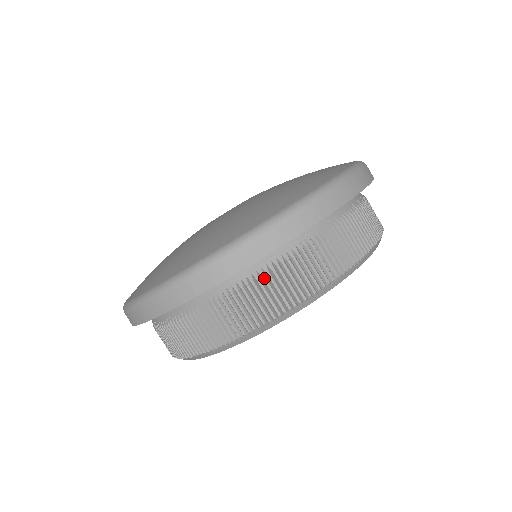
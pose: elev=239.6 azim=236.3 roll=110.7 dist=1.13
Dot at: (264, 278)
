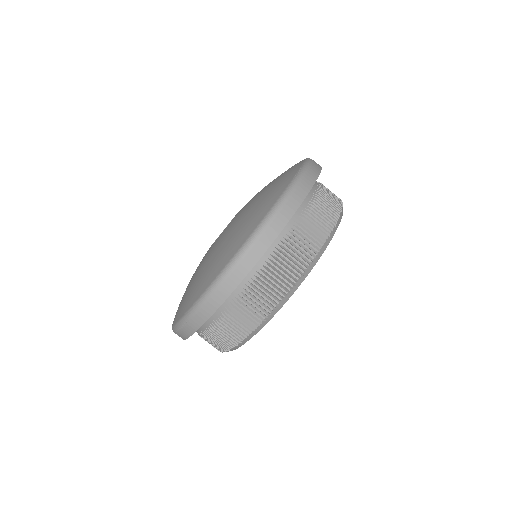
Dot at: (288, 243)
